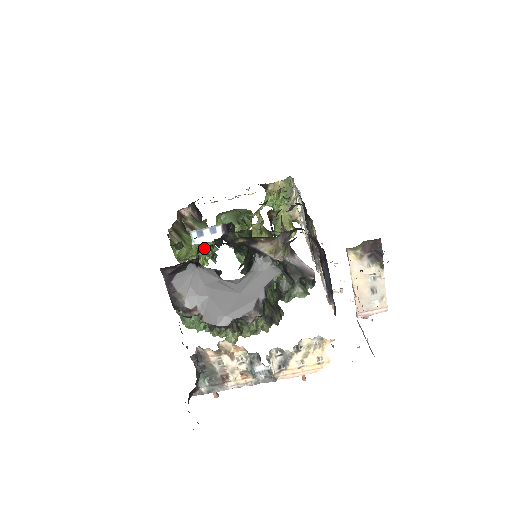
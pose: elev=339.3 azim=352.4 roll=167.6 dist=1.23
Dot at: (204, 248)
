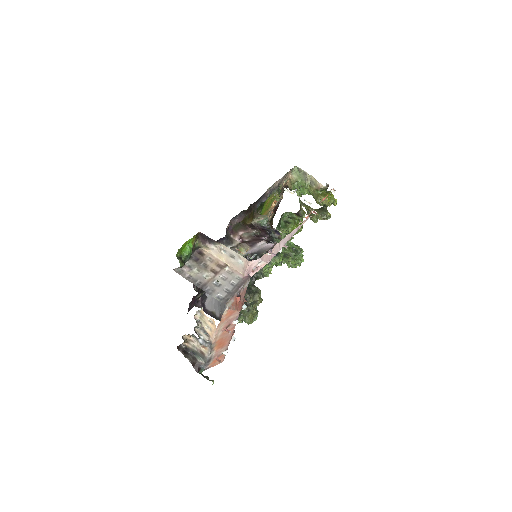
Dot at: (285, 255)
